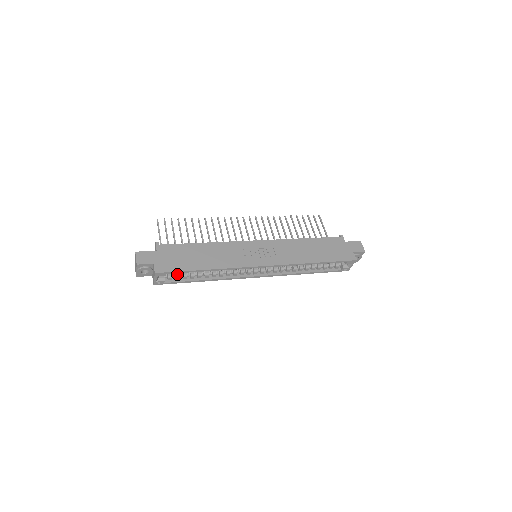
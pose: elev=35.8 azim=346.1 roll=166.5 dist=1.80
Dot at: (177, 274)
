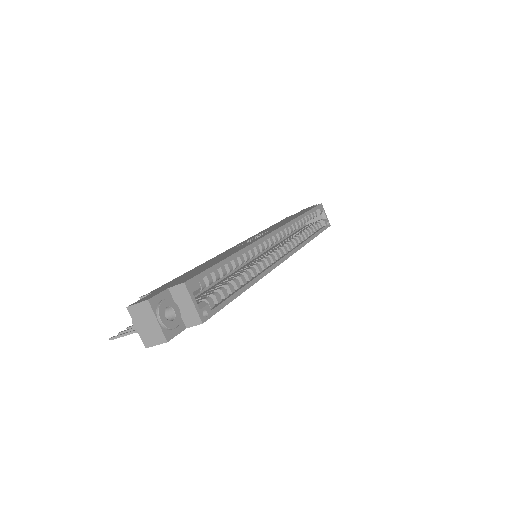
Dot at: (211, 293)
